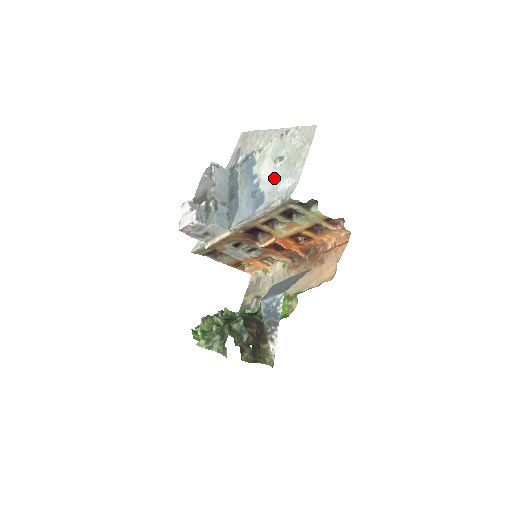
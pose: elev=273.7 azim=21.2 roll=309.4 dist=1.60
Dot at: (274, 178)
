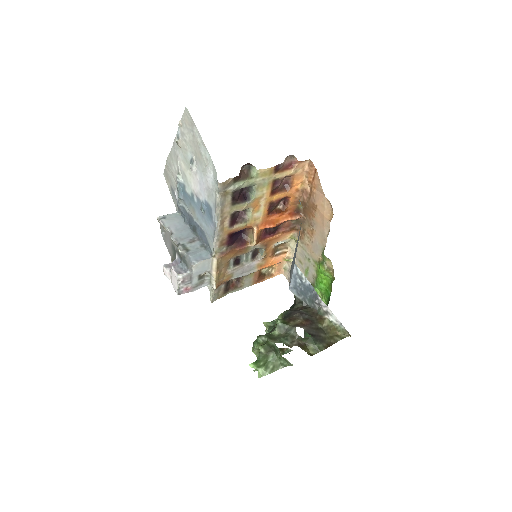
Dot at: (201, 182)
